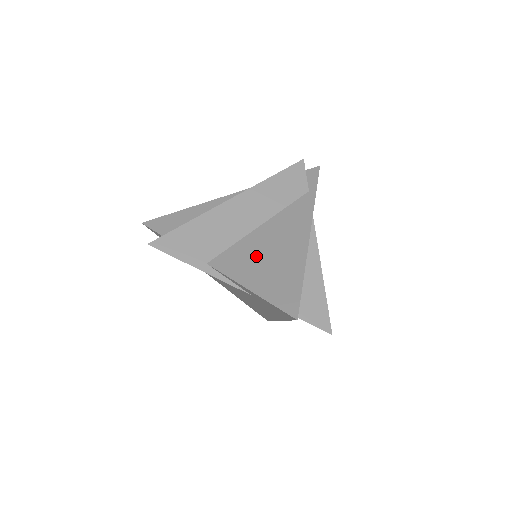
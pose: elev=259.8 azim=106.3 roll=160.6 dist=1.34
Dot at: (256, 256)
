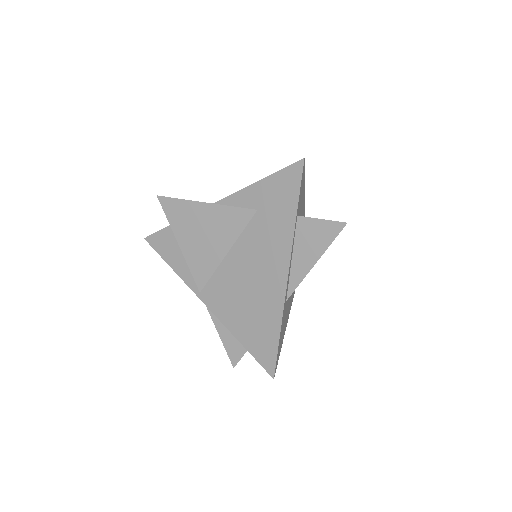
Dot at: occluded
